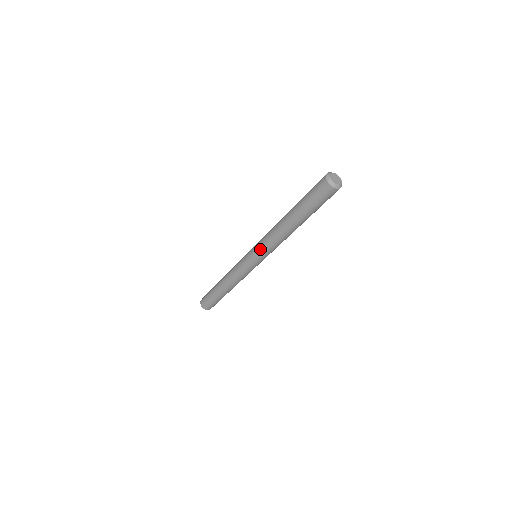
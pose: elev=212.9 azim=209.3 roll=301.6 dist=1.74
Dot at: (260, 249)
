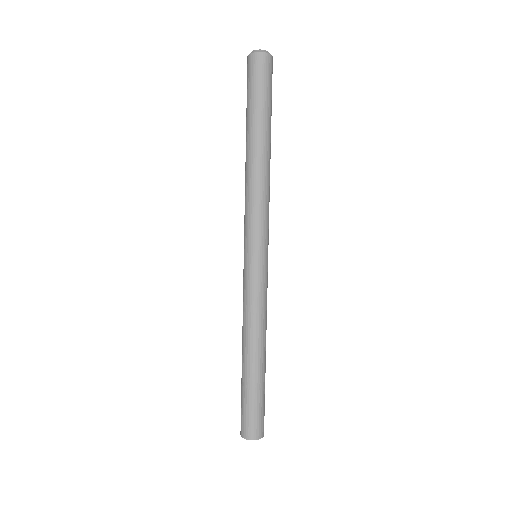
Dot at: (245, 226)
